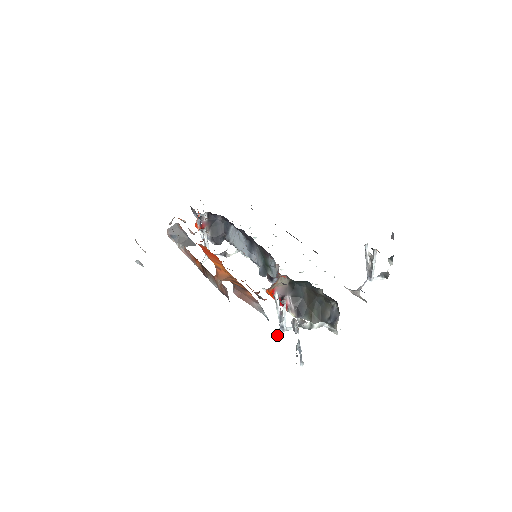
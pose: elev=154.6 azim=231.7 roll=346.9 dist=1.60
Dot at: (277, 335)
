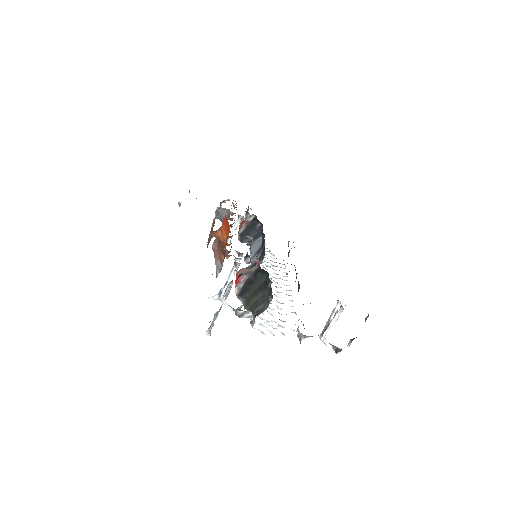
Dot at: (212, 297)
